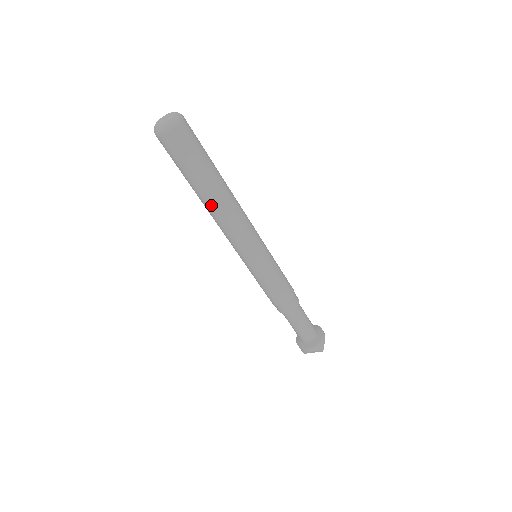
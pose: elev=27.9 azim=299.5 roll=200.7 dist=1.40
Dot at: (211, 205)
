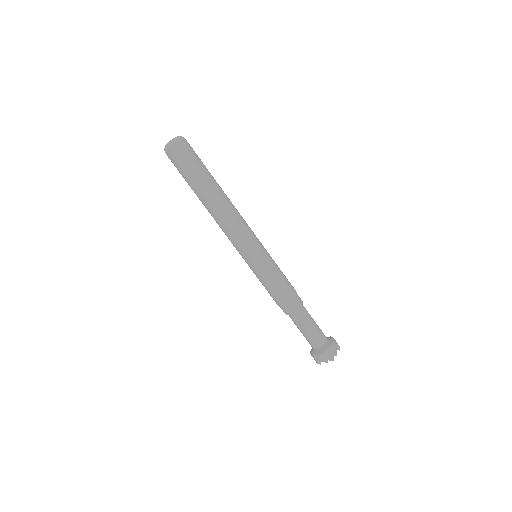
Dot at: (208, 206)
